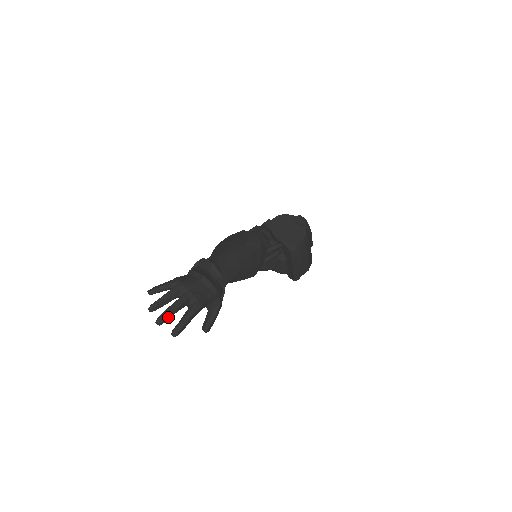
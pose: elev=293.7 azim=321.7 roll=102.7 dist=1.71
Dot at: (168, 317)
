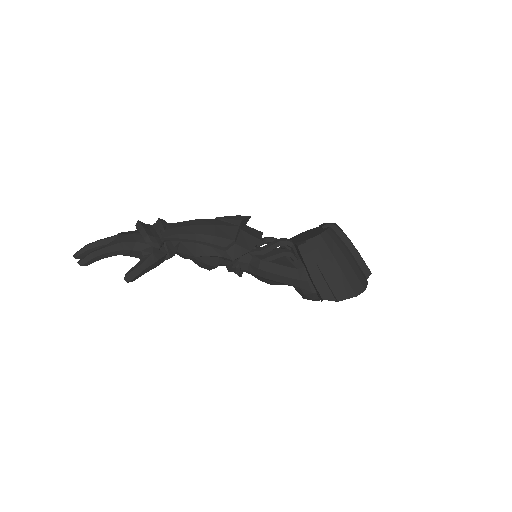
Dot at: (85, 249)
